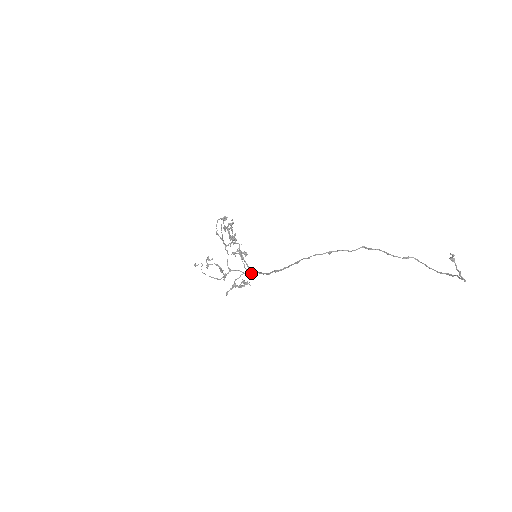
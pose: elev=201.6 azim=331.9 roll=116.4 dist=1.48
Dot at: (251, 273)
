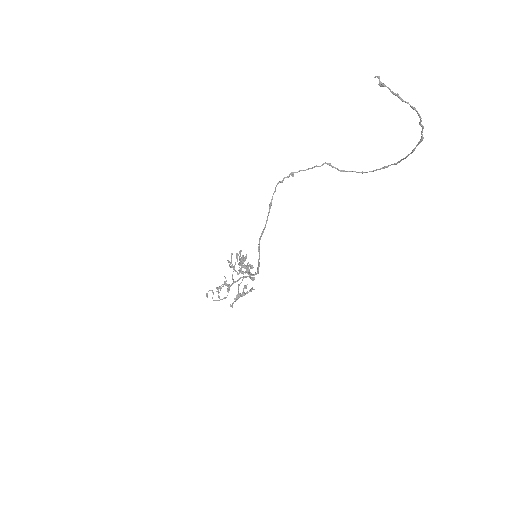
Dot at: (252, 275)
